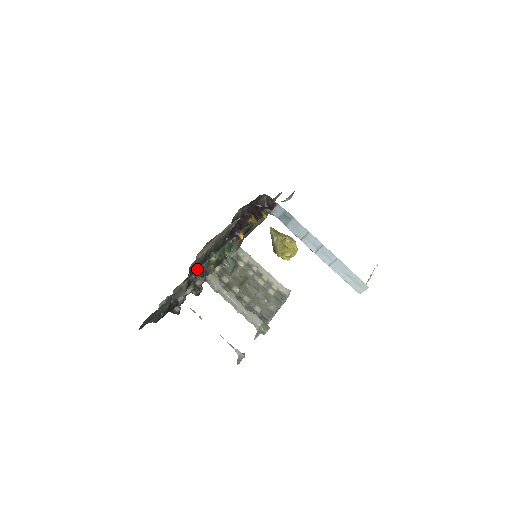
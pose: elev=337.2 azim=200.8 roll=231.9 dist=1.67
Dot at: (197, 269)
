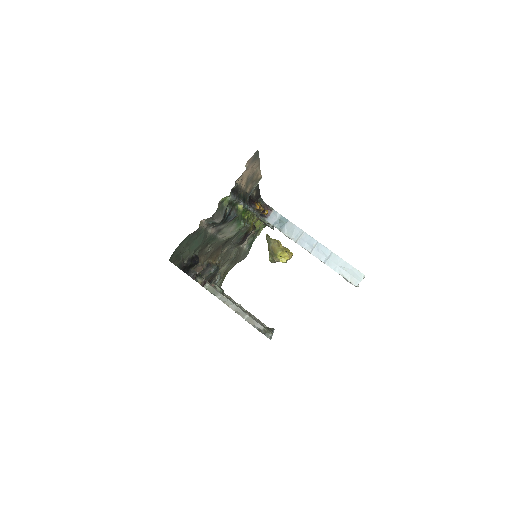
Dot at: (236, 195)
